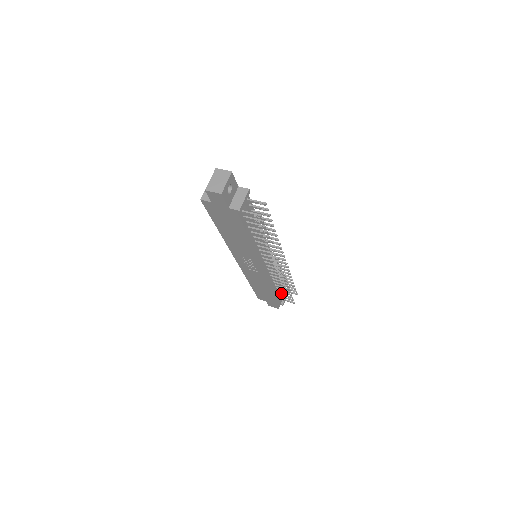
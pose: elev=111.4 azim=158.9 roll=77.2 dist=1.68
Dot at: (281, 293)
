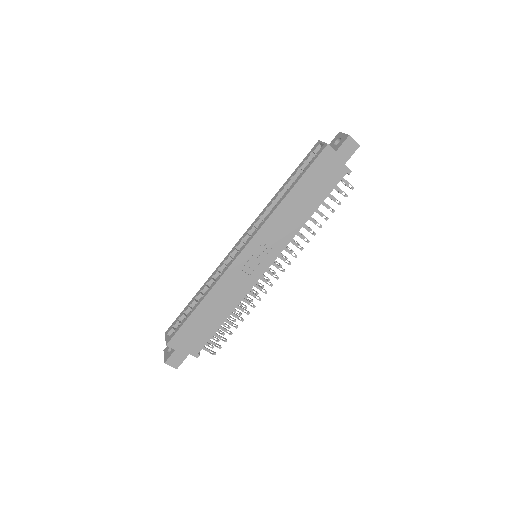
Dot at: occluded
